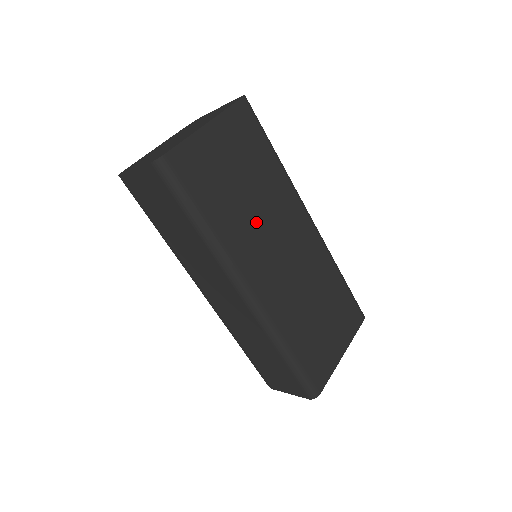
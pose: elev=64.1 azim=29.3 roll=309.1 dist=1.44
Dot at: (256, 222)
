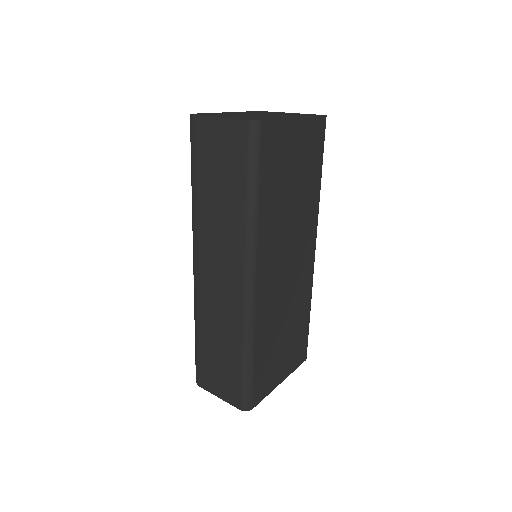
Dot at: (286, 225)
